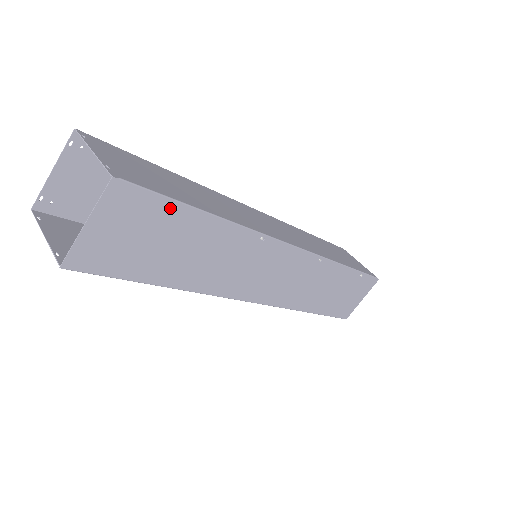
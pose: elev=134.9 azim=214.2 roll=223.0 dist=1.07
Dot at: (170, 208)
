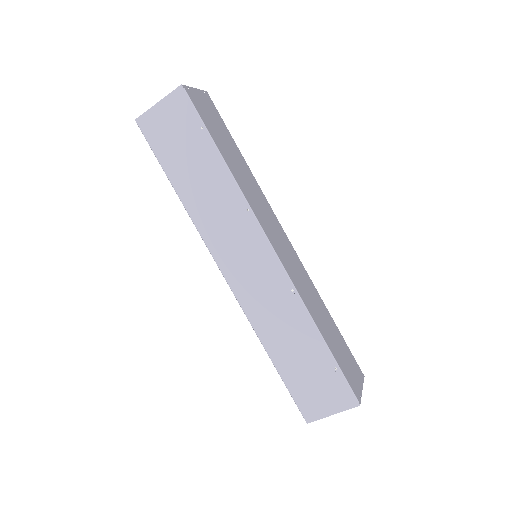
Dot at: (200, 129)
